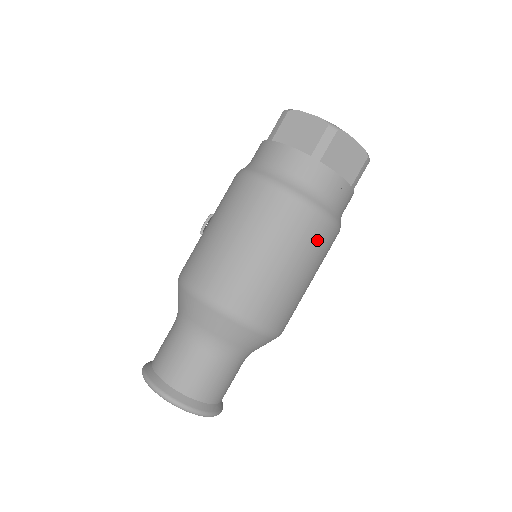
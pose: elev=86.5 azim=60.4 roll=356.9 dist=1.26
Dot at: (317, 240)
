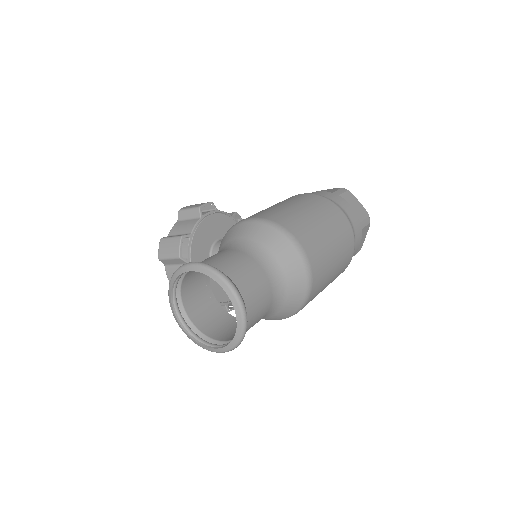
Dot at: (342, 271)
